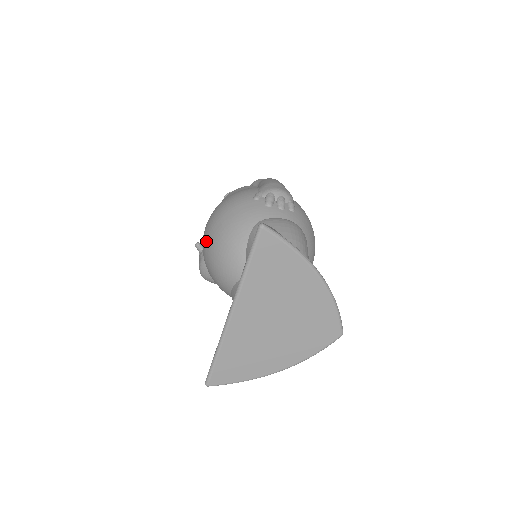
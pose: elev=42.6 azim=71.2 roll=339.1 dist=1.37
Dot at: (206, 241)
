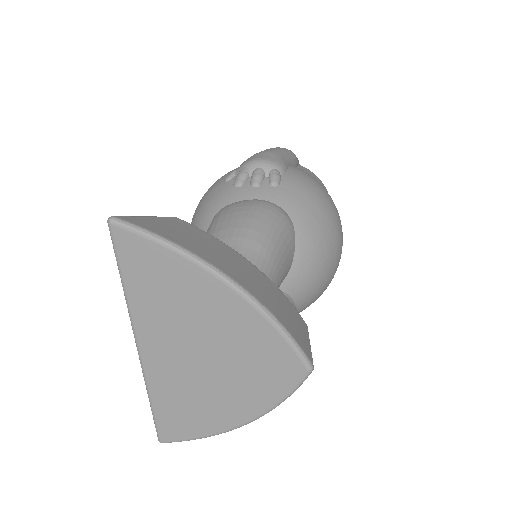
Dot at: occluded
